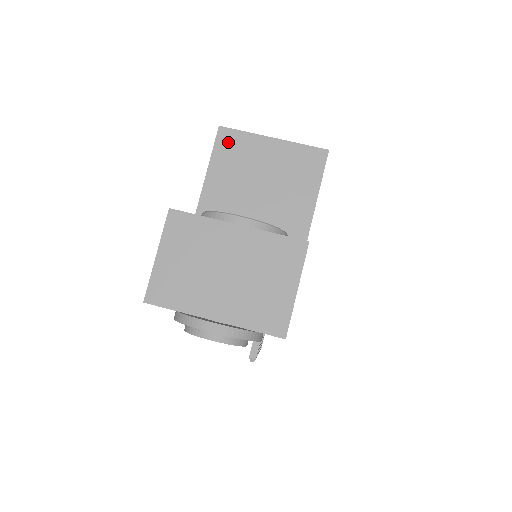
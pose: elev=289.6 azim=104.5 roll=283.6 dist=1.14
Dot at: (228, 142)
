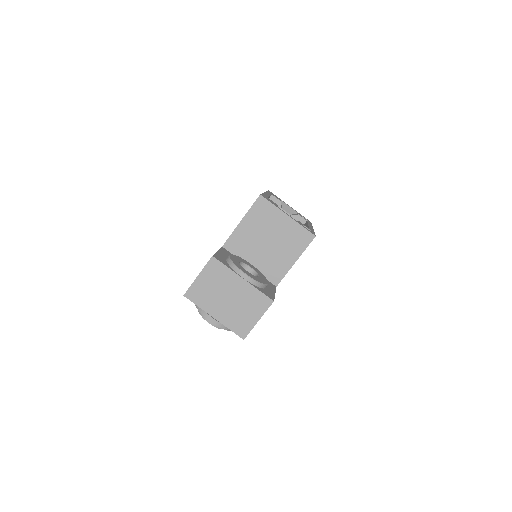
Dot at: (261, 207)
